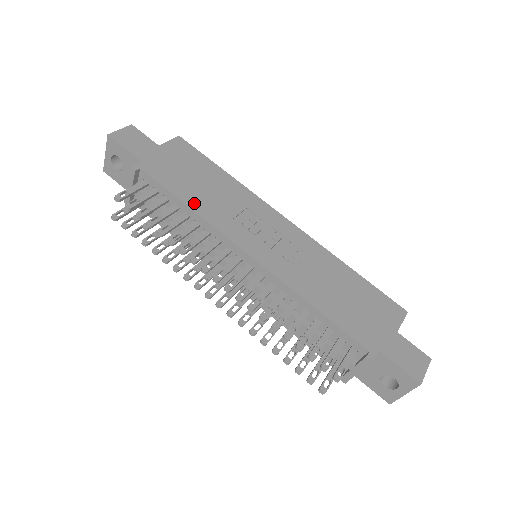
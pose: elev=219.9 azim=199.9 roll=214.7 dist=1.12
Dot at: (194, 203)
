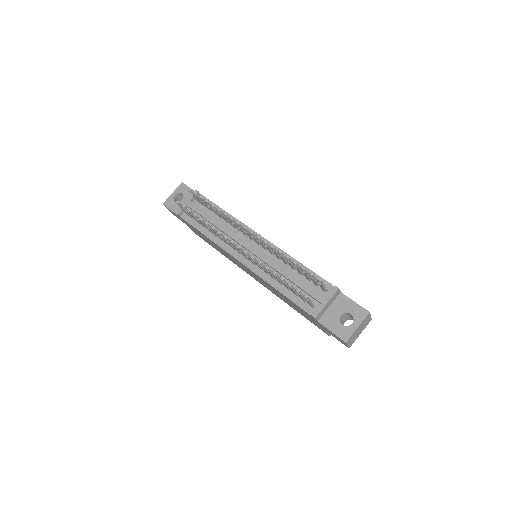
Dot at: occluded
